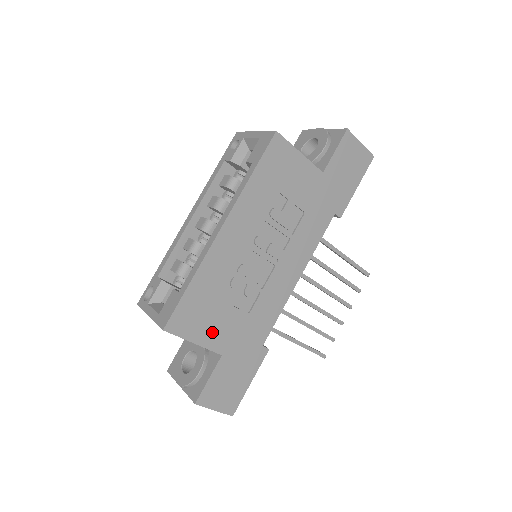
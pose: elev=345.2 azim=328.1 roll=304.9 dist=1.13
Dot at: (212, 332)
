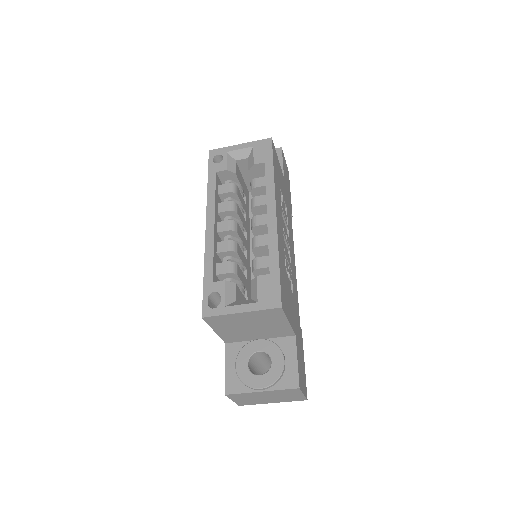
Dot at: (290, 311)
